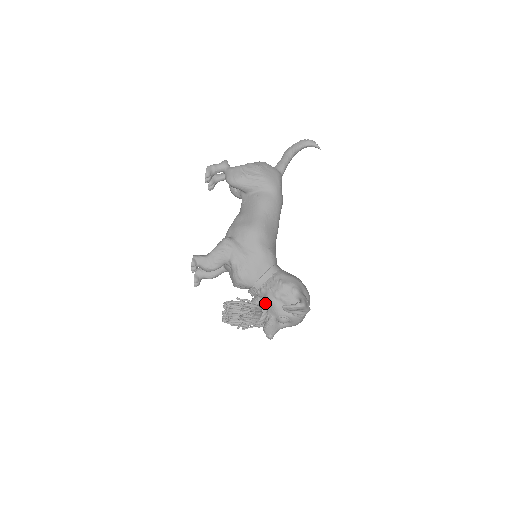
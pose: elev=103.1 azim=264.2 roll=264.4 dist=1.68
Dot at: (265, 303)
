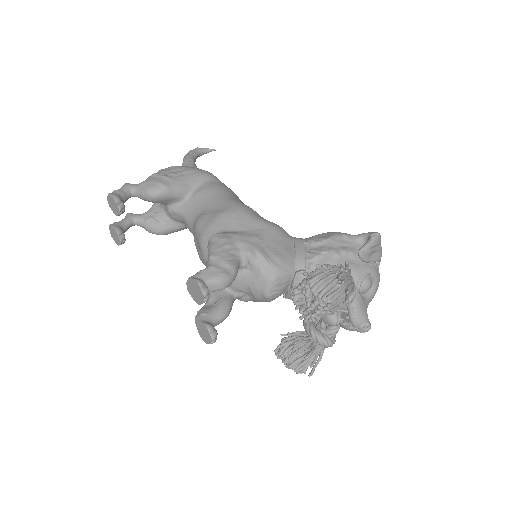
Dot at: occluded
